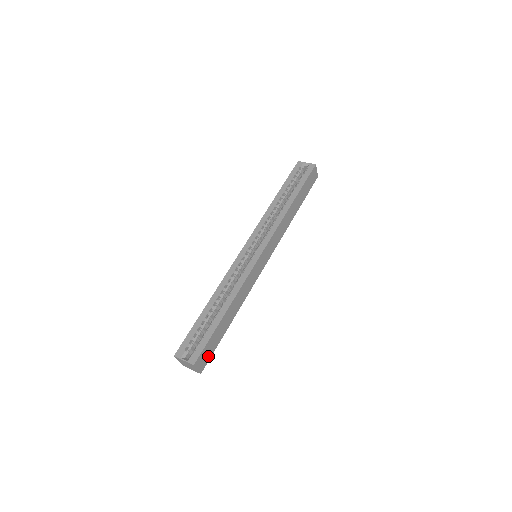
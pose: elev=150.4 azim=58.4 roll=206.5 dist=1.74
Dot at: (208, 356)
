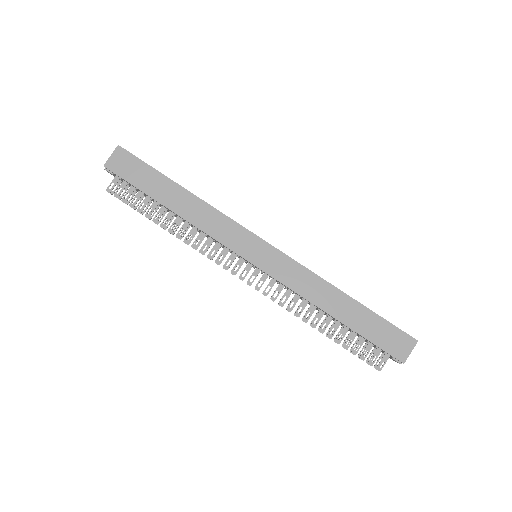
Dot at: (125, 172)
